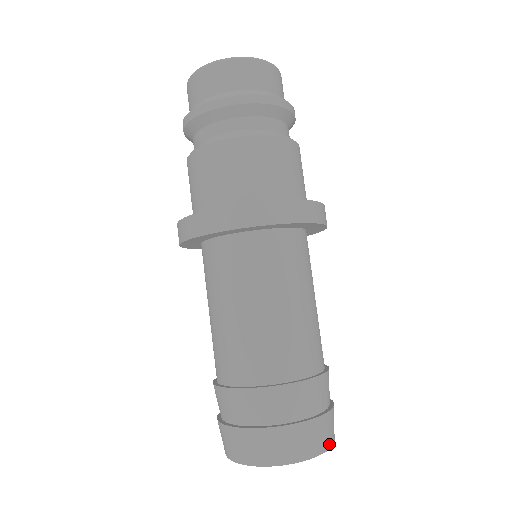
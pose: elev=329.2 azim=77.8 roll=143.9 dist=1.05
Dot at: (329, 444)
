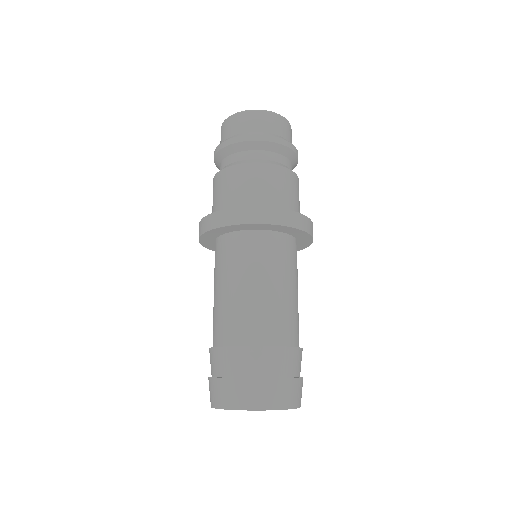
Dot at: (291, 405)
